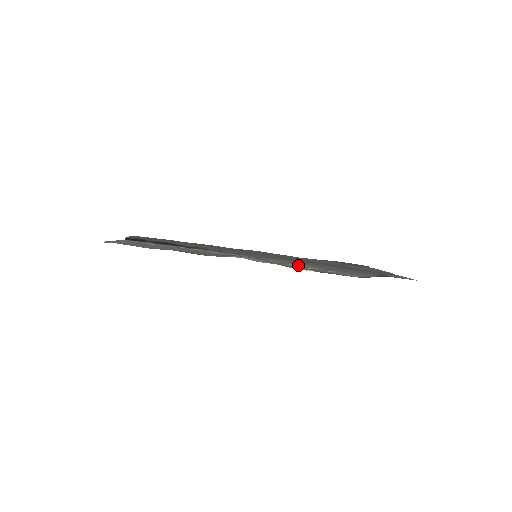
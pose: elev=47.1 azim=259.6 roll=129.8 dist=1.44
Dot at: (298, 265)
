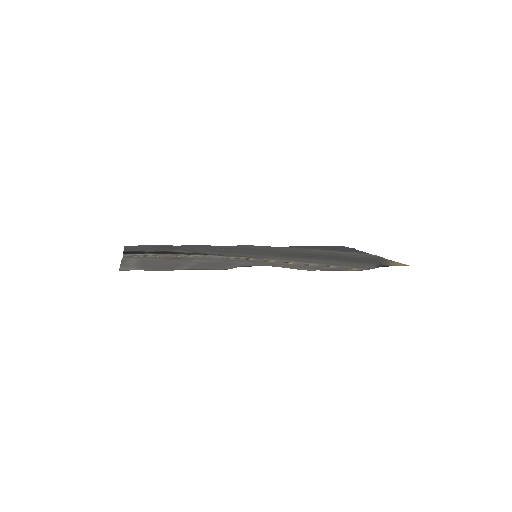
Dot at: (300, 263)
